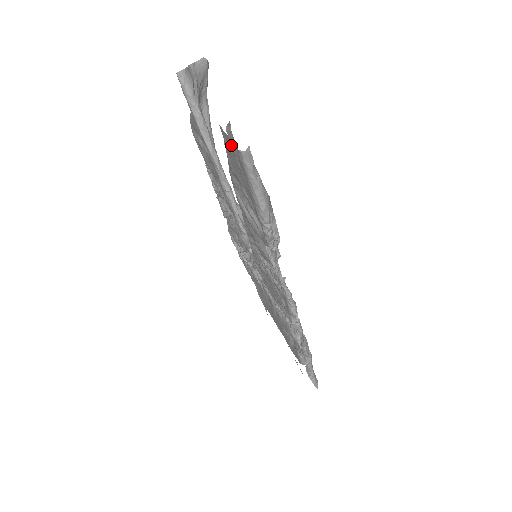
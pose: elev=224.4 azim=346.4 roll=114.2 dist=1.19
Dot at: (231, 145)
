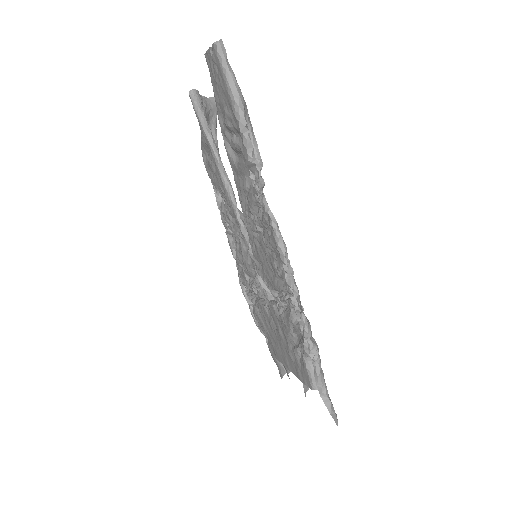
Dot at: (211, 56)
